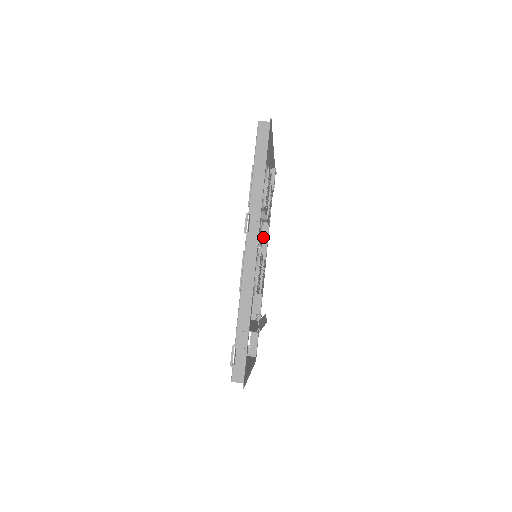
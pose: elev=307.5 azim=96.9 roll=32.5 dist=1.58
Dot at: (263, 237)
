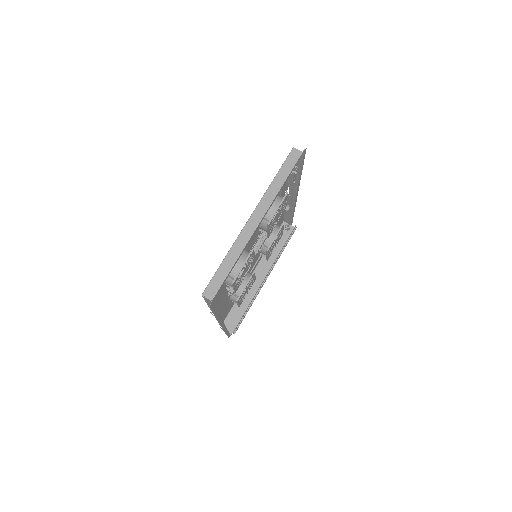
Dot at: (292, 189)
